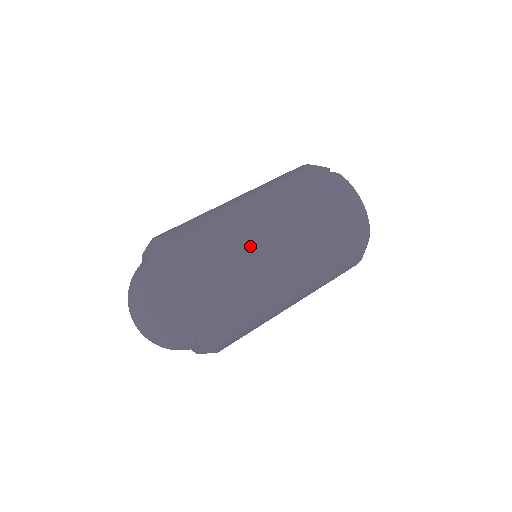
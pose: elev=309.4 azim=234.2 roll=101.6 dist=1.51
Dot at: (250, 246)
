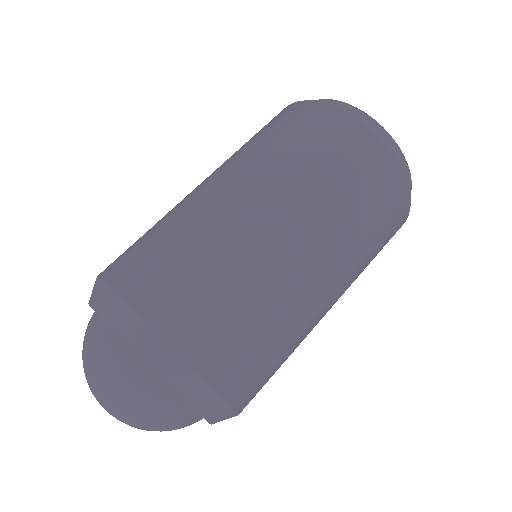
Dot at: (219, 236)
